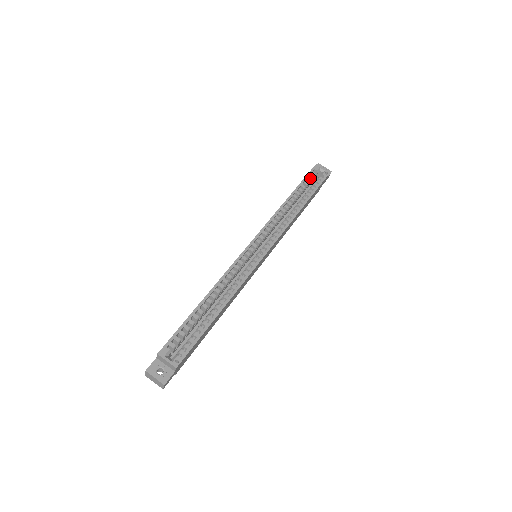
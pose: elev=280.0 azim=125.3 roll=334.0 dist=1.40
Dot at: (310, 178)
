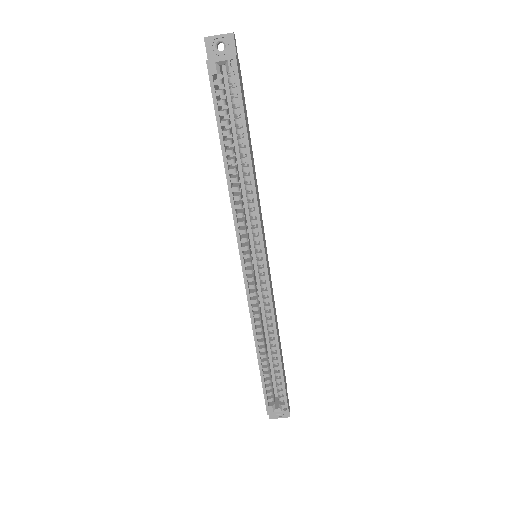
Dot at: occluded
